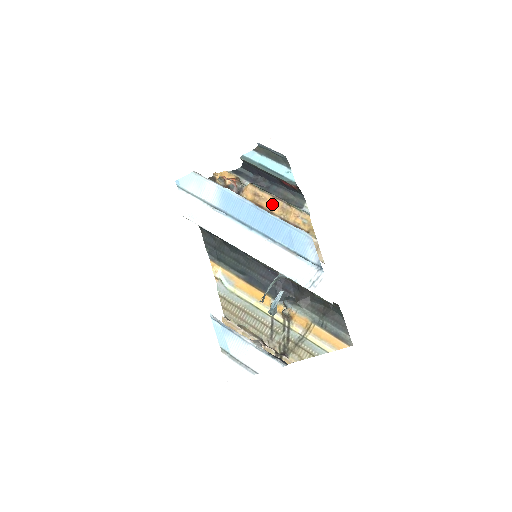
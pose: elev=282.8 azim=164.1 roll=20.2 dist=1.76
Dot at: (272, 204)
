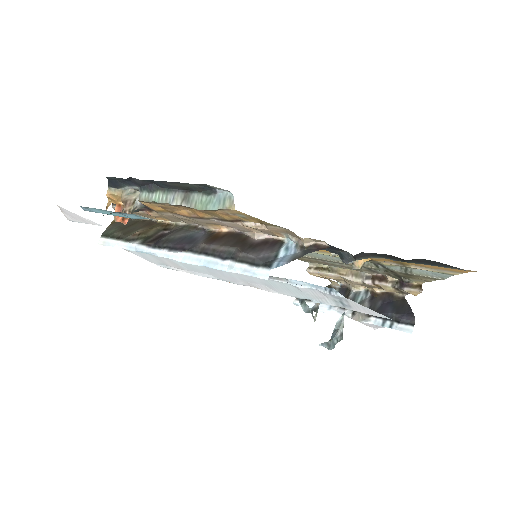
Dot at: (187, 210)
